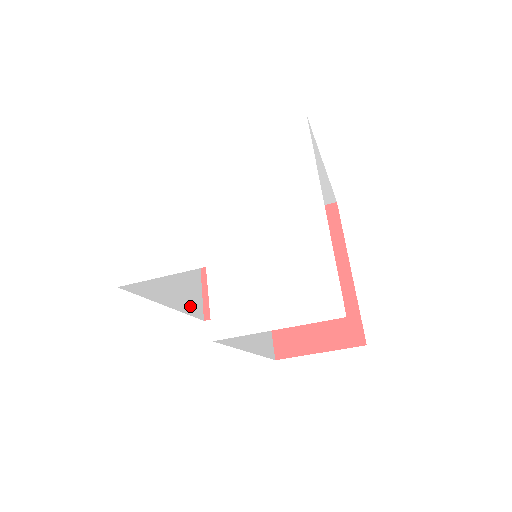
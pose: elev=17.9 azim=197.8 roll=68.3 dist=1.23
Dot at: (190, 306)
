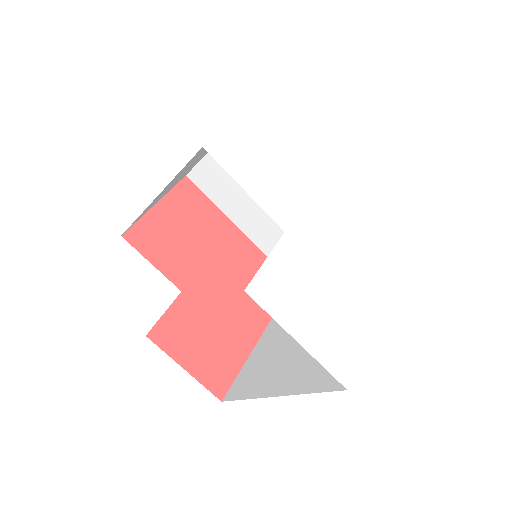
Dot at: occluded
